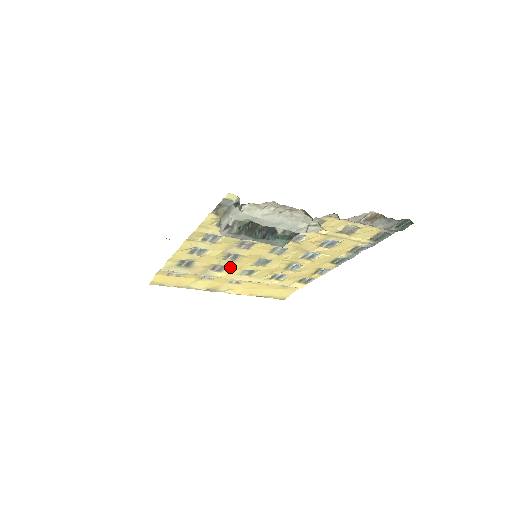
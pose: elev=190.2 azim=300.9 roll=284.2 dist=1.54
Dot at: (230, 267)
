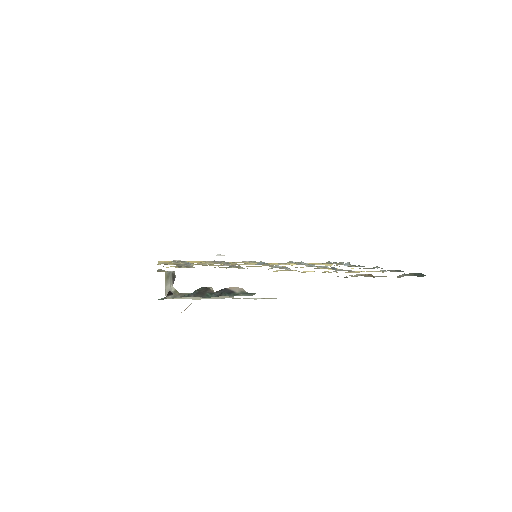
Dot at: occluded
